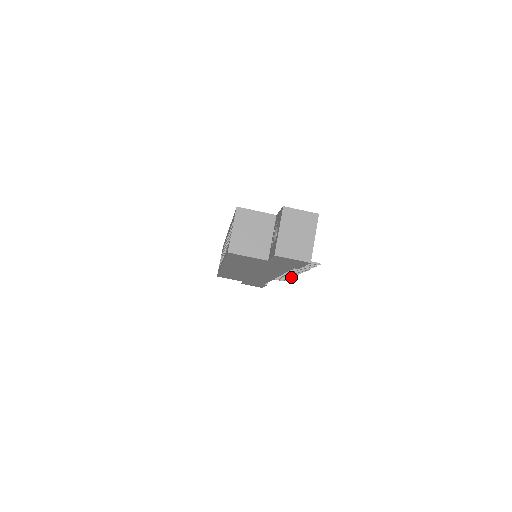
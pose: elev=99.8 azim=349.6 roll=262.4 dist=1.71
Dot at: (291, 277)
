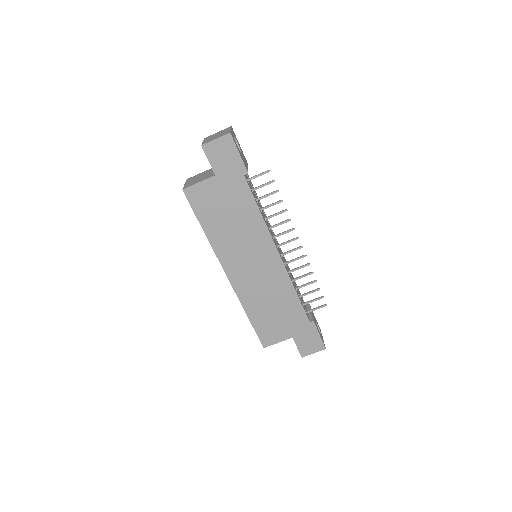
Dot at: (312, 272)
